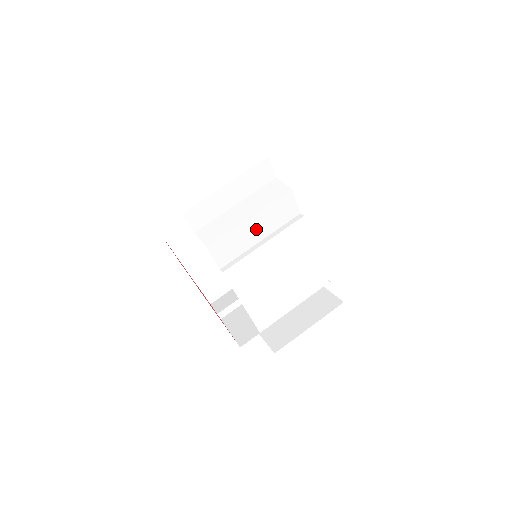
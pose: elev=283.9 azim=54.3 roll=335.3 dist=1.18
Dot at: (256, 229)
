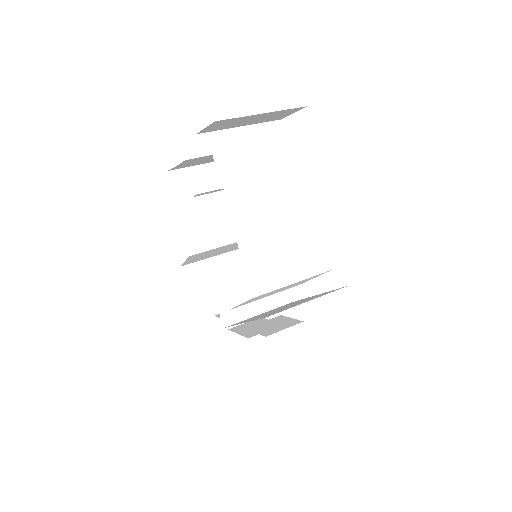
Dot at: (262, 163)
